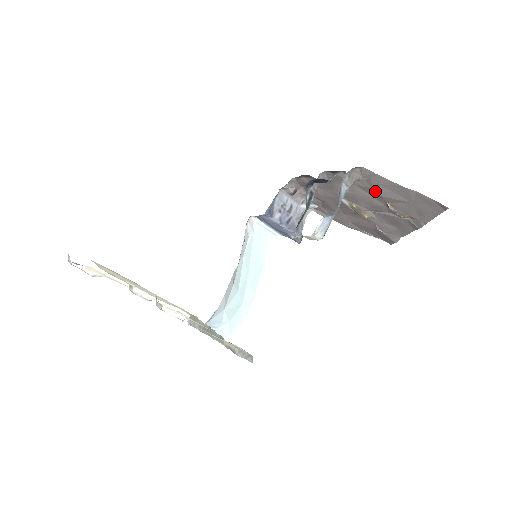
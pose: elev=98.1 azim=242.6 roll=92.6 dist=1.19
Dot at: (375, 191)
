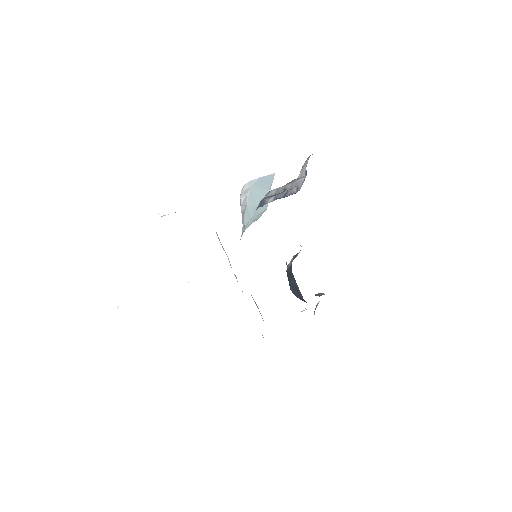
Dot at: occluded
